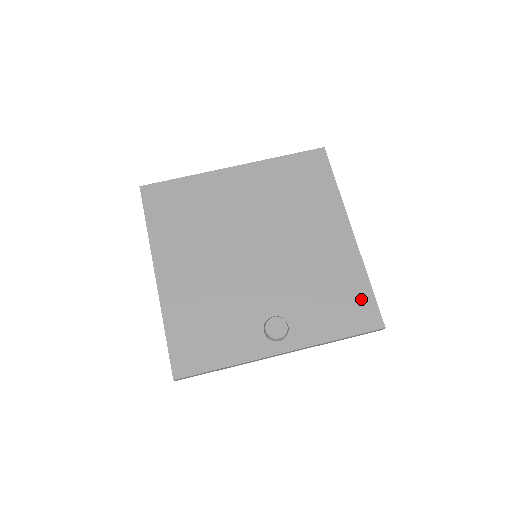
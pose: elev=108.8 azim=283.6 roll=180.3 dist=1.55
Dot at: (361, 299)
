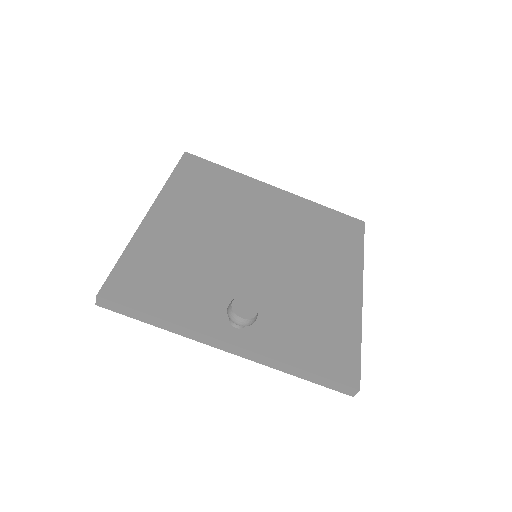
Dot at: (345, 348)
